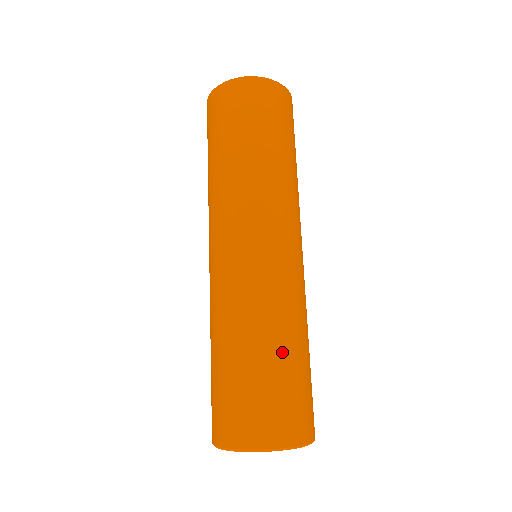
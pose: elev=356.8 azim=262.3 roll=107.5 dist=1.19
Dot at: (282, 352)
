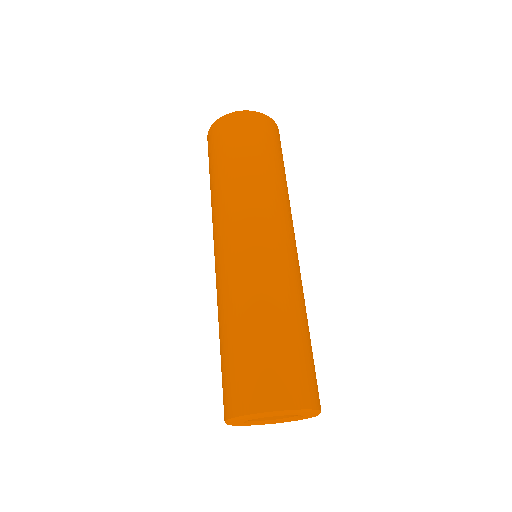
Dot at: (297, 327)
